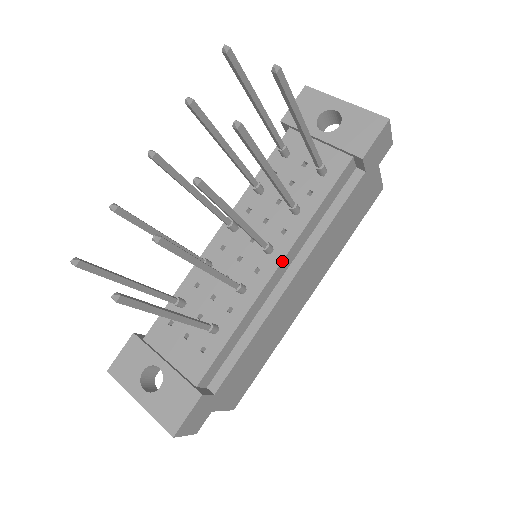
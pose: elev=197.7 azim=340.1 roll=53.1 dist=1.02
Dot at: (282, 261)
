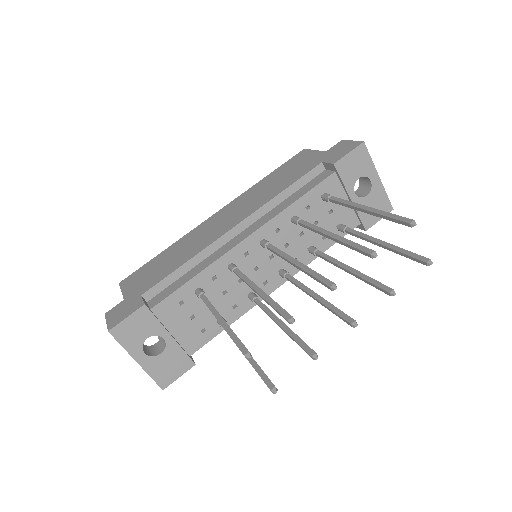
Dot at: occluded
